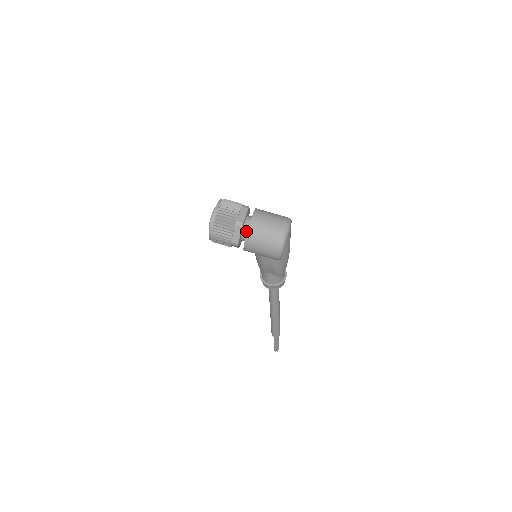
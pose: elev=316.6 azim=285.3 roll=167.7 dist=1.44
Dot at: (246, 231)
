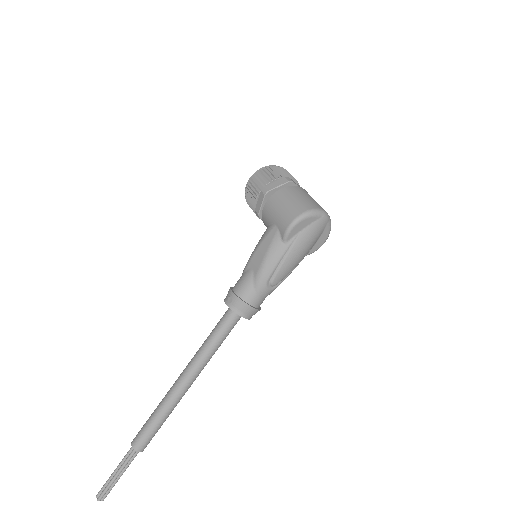
Dot at: occluded
